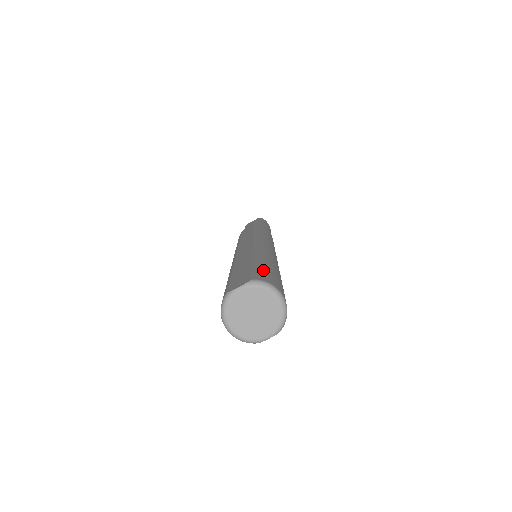
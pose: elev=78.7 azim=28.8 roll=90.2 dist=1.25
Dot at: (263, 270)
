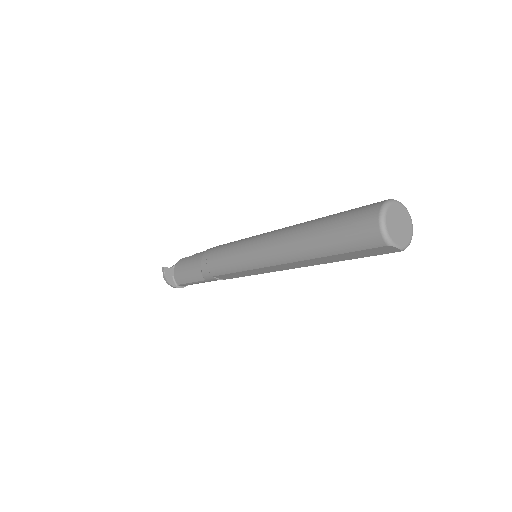
Dot at: occluded
